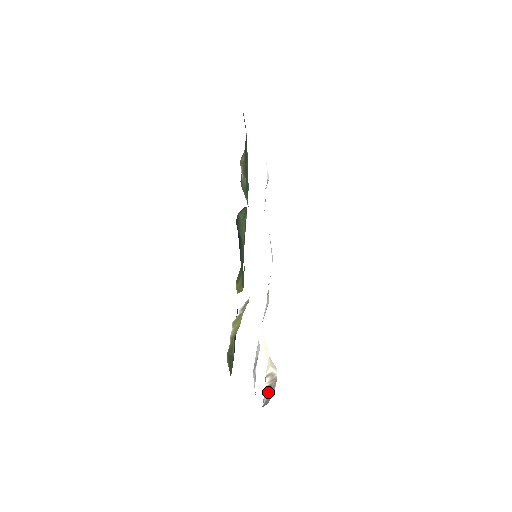
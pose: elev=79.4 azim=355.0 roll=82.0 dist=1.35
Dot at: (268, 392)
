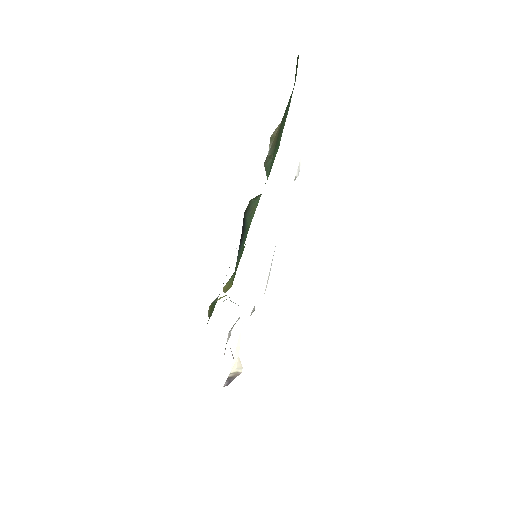
Dot at: (230, 379)
